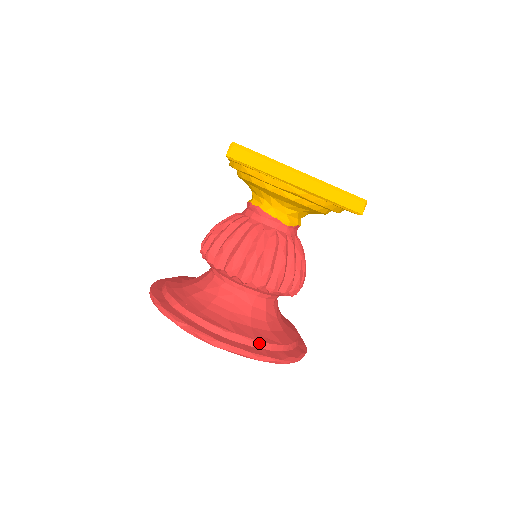
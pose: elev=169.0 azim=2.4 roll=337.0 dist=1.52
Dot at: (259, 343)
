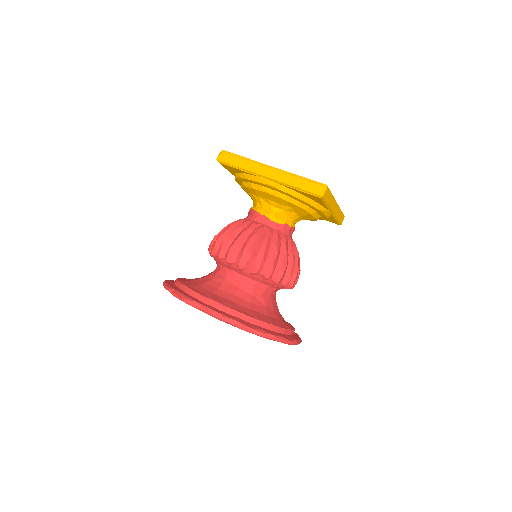
Dot at: (232, 311)
